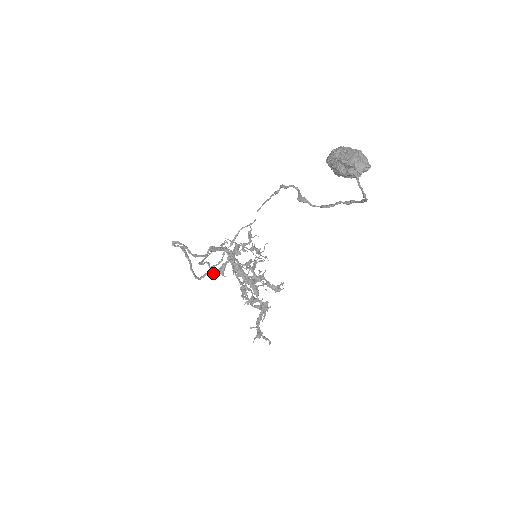
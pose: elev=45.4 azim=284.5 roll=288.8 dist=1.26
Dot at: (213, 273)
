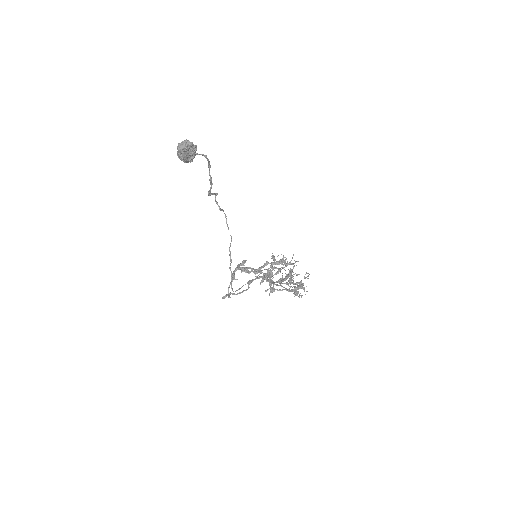
Dot at: (230, 284)
